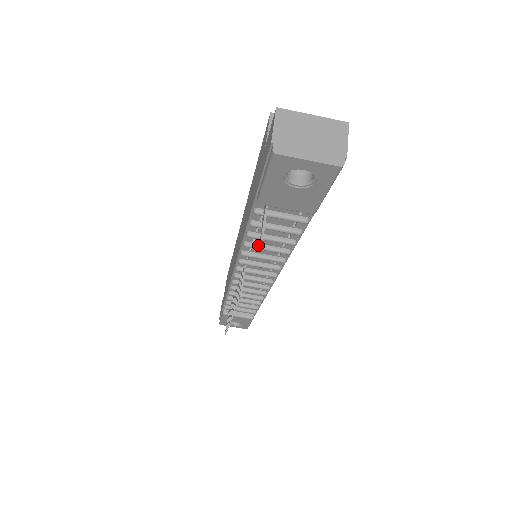
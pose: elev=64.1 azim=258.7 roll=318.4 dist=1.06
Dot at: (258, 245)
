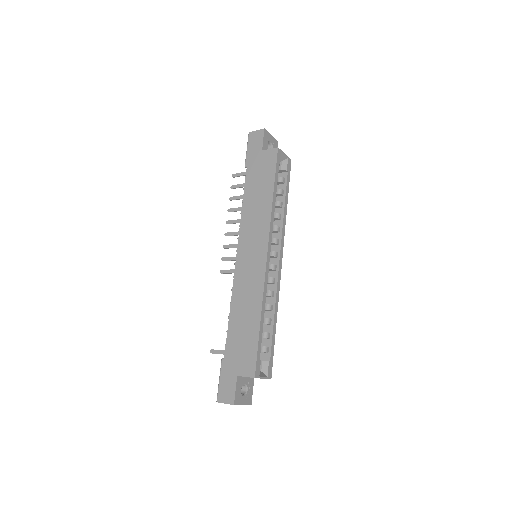
Dot at: occluded
